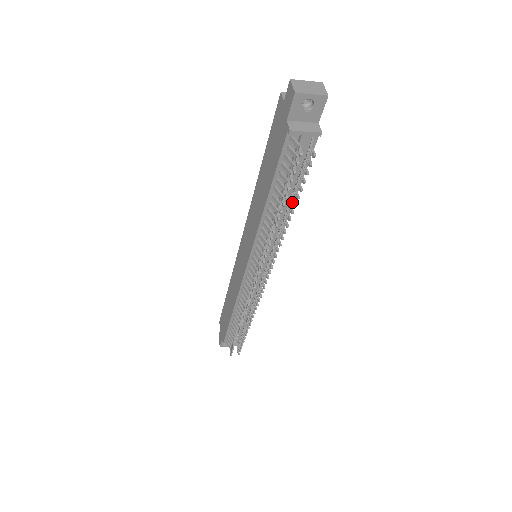
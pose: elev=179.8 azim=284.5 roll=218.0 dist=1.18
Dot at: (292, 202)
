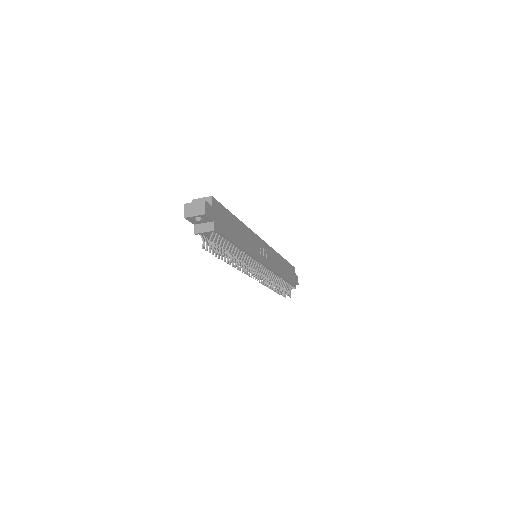
Dot at: (228, 255)
